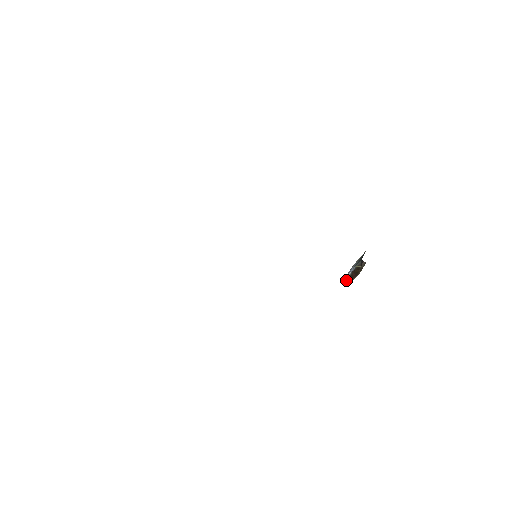
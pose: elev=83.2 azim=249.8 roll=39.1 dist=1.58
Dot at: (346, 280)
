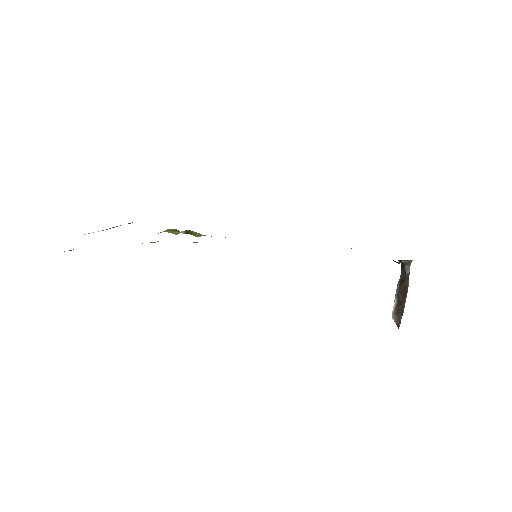
Dot at: (394, 320)
